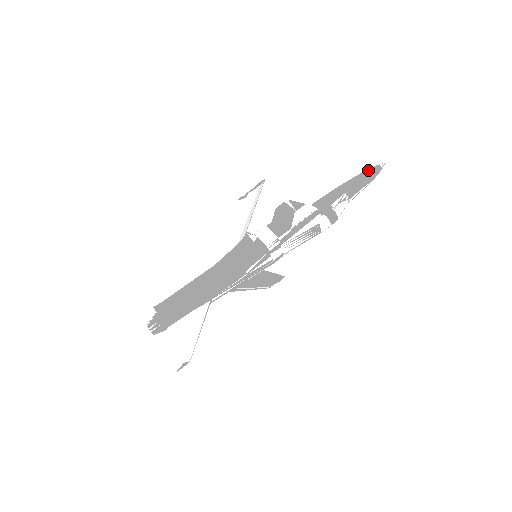
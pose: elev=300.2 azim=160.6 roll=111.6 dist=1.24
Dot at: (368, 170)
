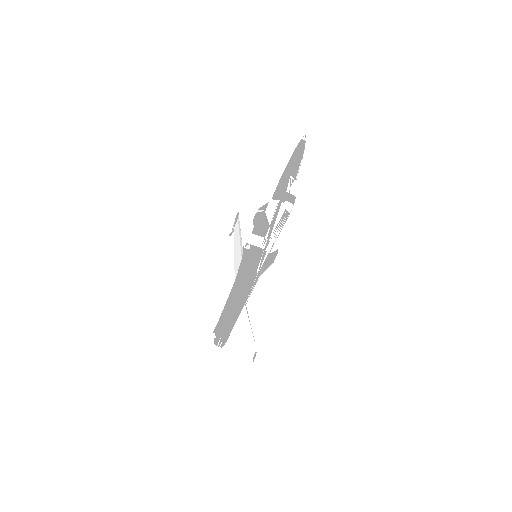
Dot at: (297, 148)
